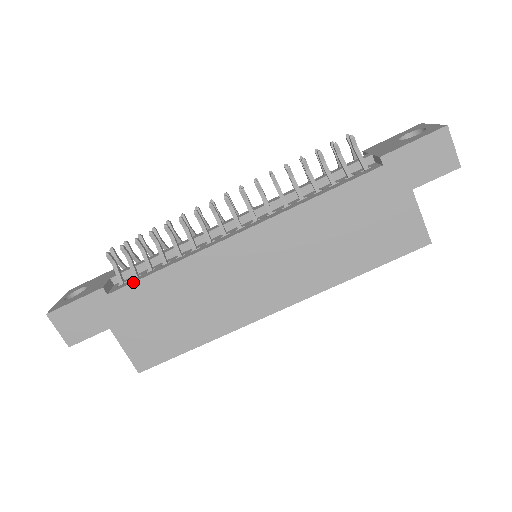
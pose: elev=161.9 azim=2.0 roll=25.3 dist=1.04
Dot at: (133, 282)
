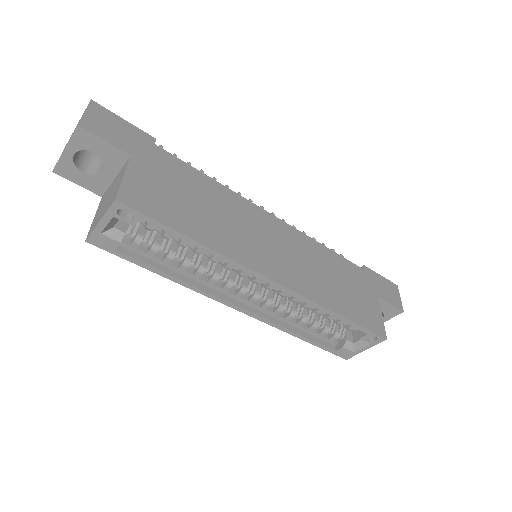
Dot at: occluded
